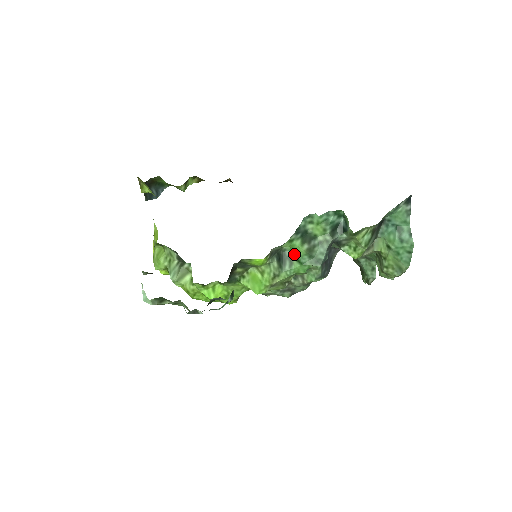
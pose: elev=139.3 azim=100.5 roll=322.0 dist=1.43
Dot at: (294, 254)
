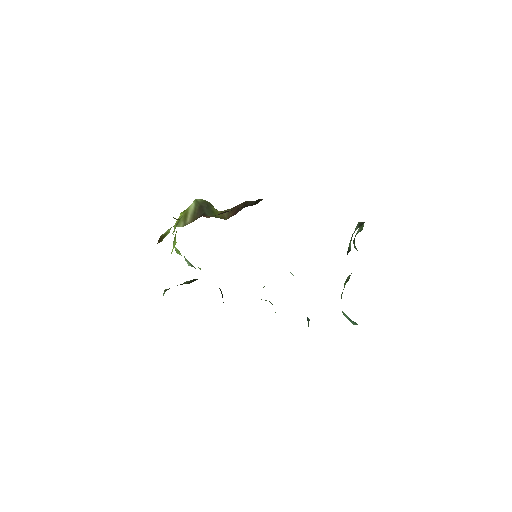
Dot at: occluded
